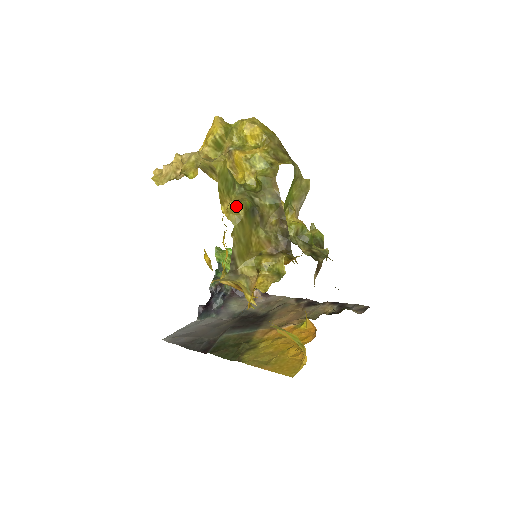
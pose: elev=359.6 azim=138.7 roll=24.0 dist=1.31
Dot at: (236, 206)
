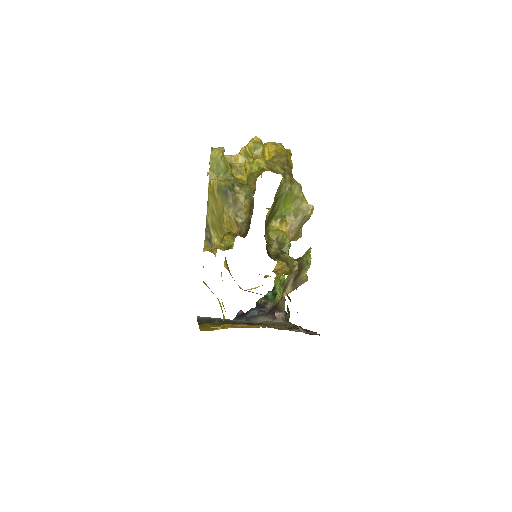
Dot at: (213, 181)
